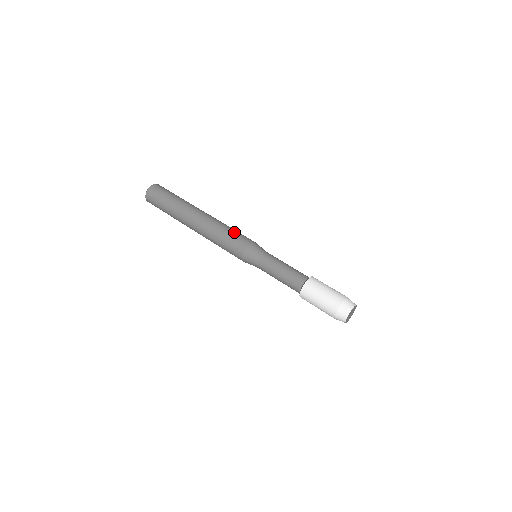
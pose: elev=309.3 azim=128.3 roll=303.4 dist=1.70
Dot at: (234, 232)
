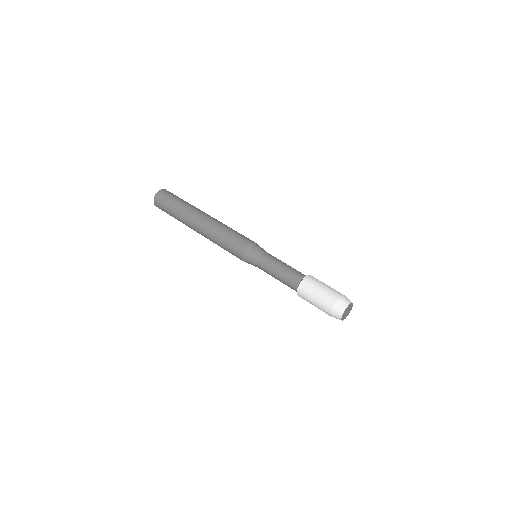
Dot at: (237, 232)
